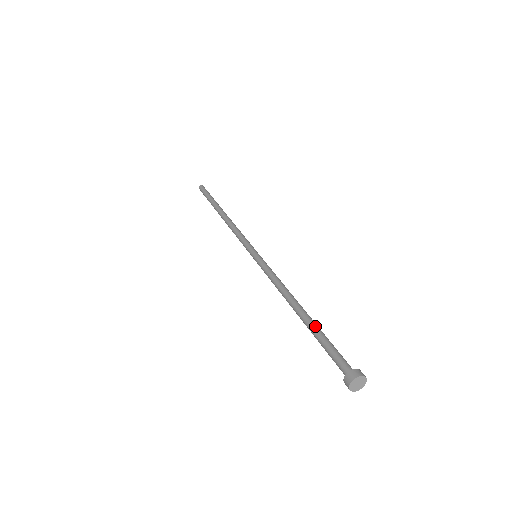
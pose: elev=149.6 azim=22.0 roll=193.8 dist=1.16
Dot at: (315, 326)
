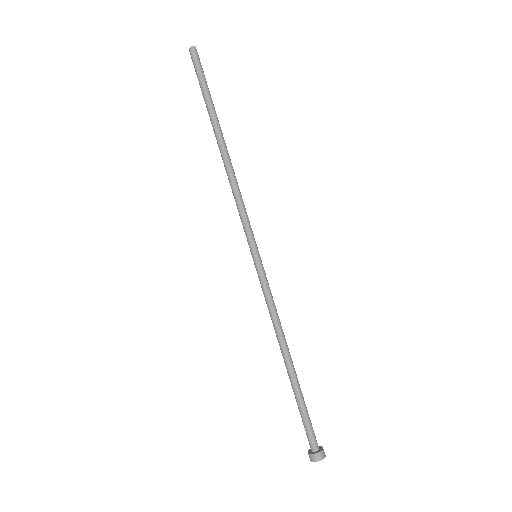
Dot at: (300, 390)
